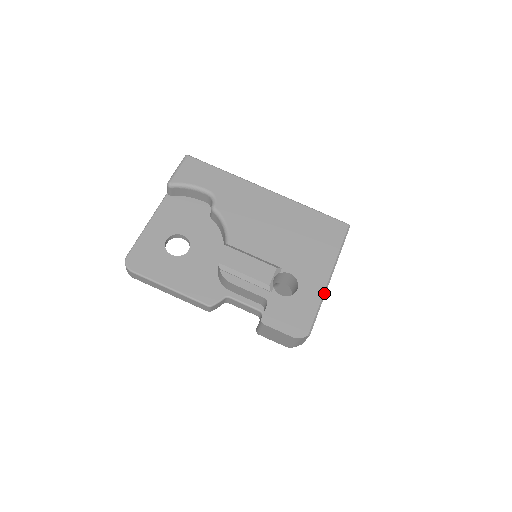
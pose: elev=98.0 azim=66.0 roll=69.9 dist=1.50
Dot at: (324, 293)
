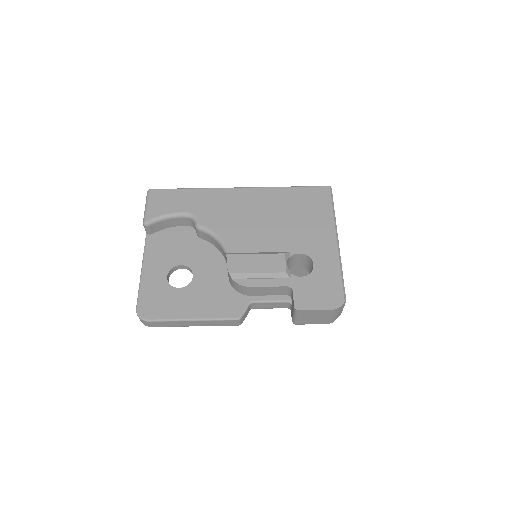
Dot at: (339, 257)
